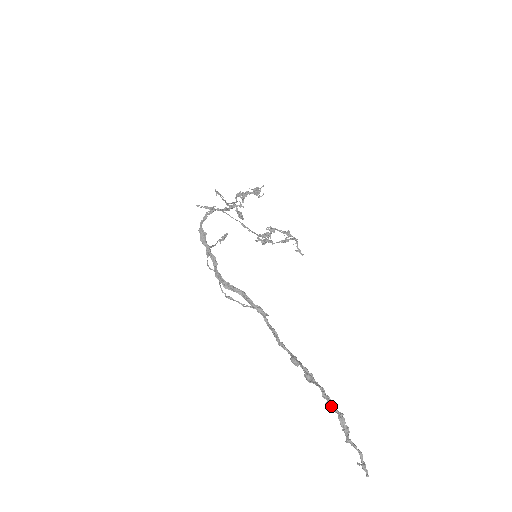
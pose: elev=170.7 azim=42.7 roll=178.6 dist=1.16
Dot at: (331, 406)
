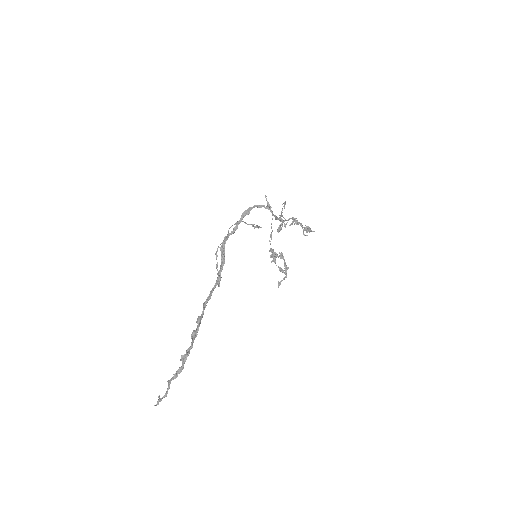
Dot at: (184, 358)
